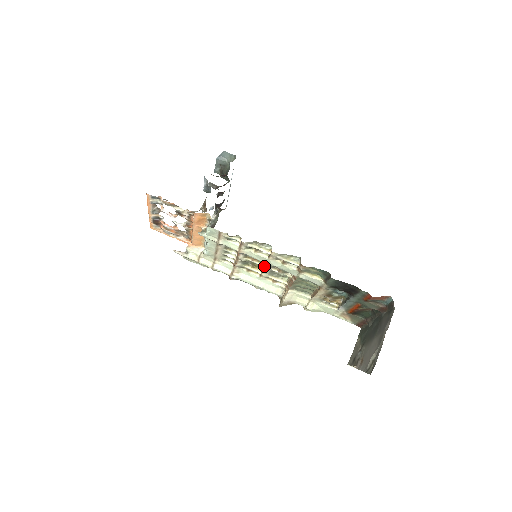
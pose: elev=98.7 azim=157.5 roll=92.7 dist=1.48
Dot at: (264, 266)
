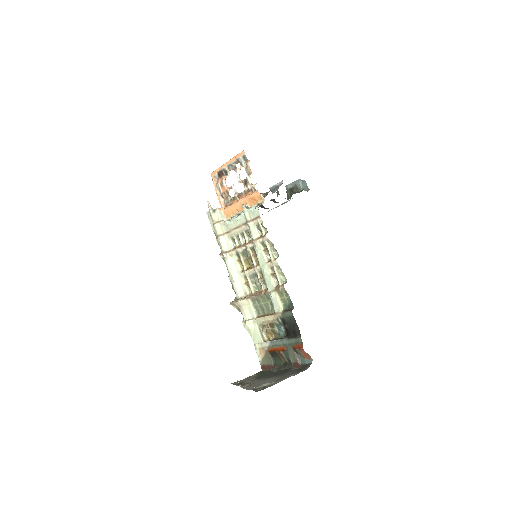
Dot at: (255, 266)
